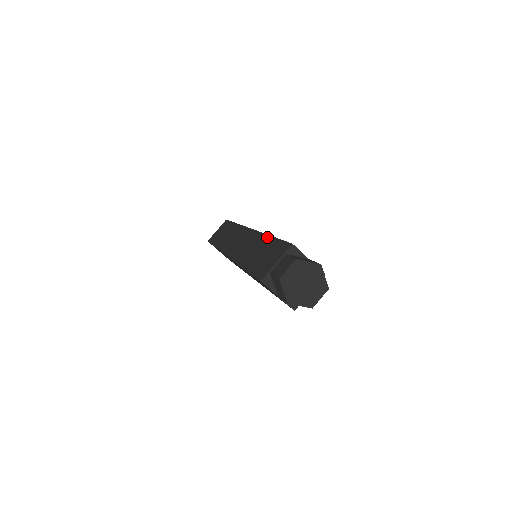
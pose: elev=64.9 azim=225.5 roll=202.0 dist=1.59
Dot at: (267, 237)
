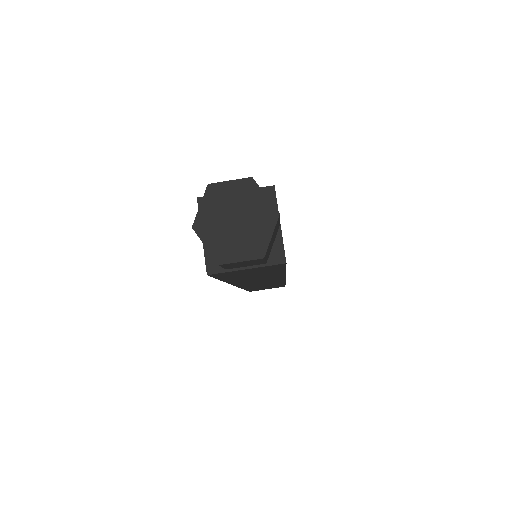
Dot at: occluded
